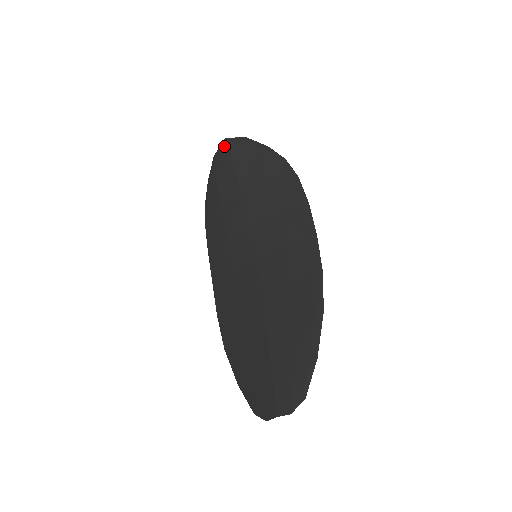
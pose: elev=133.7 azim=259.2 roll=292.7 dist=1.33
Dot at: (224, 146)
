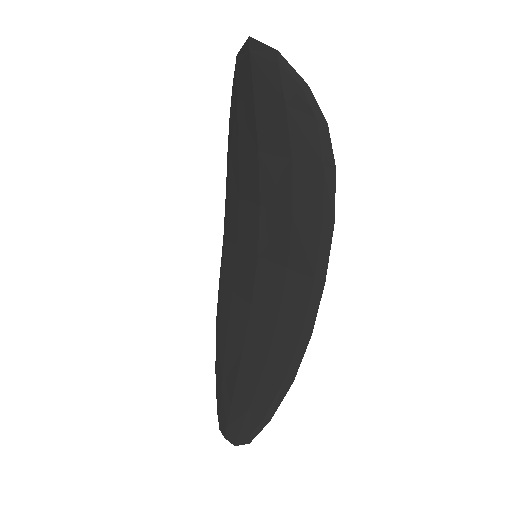
Dot at: (246, 52)
